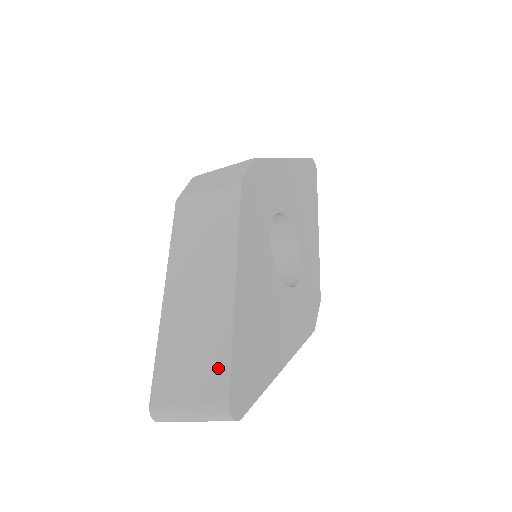
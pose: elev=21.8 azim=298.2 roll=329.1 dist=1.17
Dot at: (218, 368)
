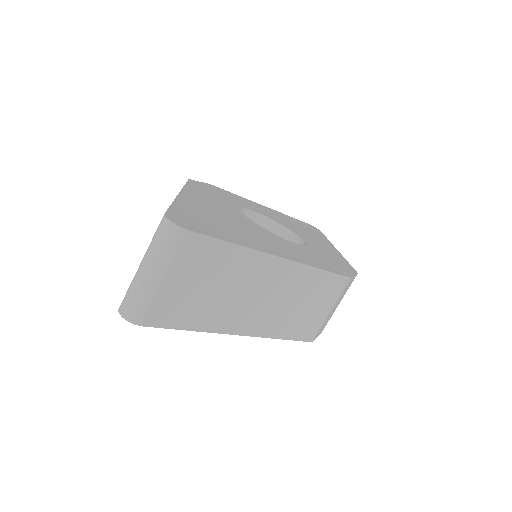
Dot at: occluded
